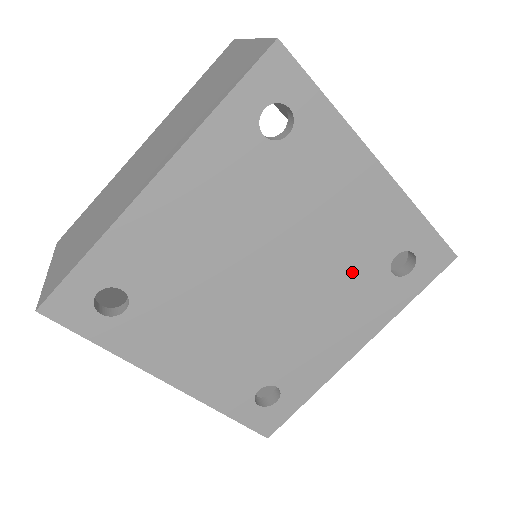
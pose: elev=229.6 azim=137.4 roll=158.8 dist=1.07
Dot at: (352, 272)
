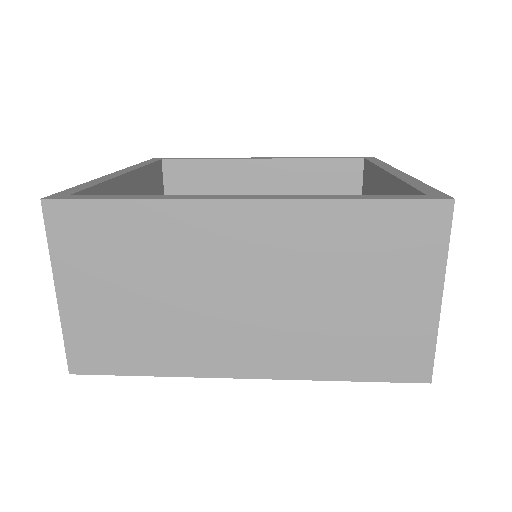
Dot at: occluded
